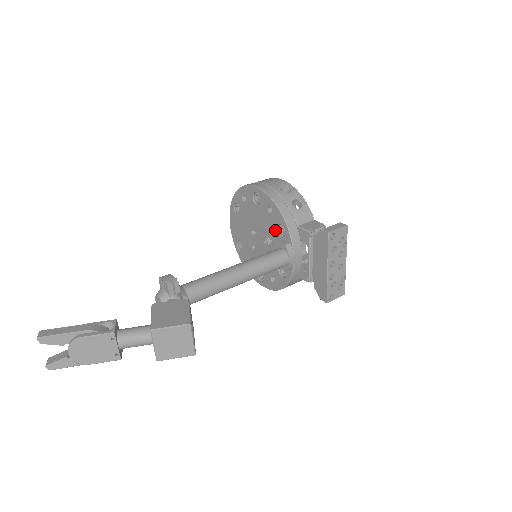
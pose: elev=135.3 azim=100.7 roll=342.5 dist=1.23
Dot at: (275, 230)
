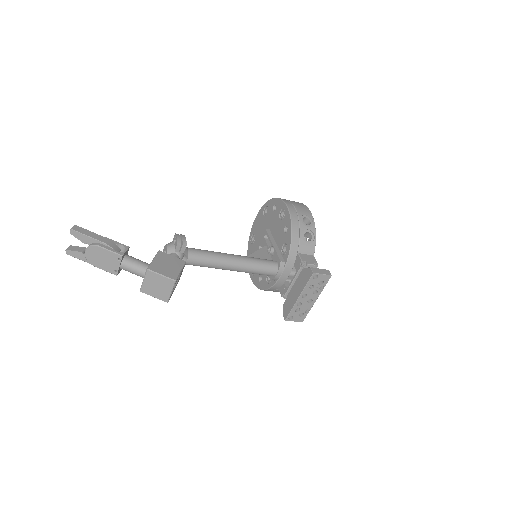
Dot at: (281, 246)
